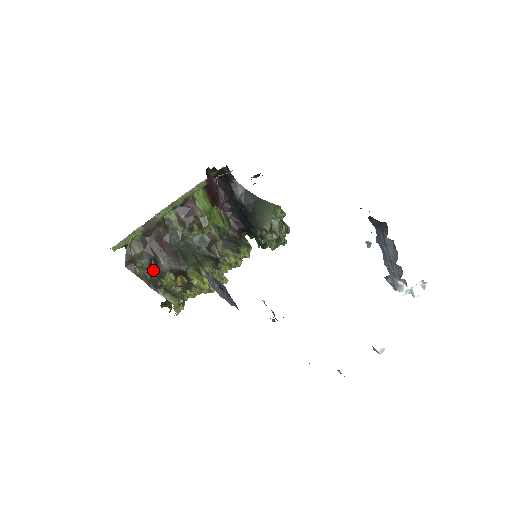
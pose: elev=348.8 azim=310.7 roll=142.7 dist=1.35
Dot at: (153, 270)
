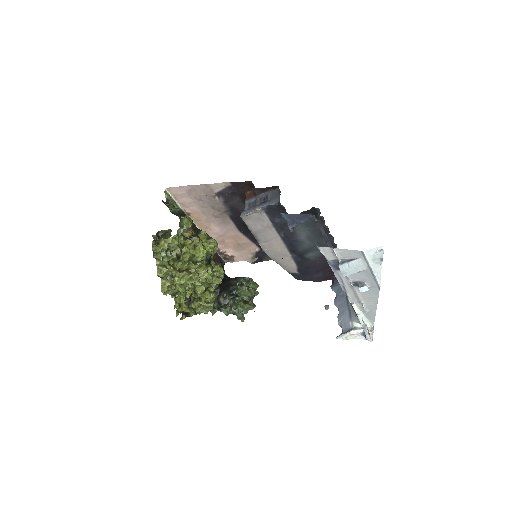
Dot at: occluded
